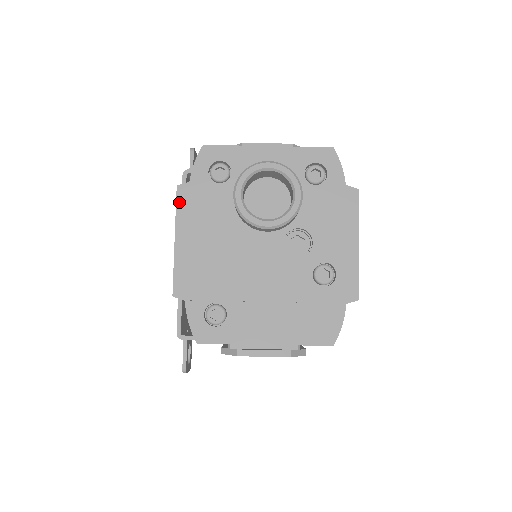
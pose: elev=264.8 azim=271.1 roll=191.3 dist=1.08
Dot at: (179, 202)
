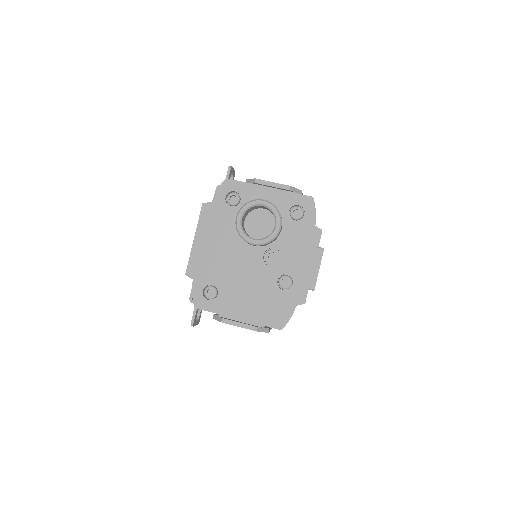
Dot at: (202, 214)
